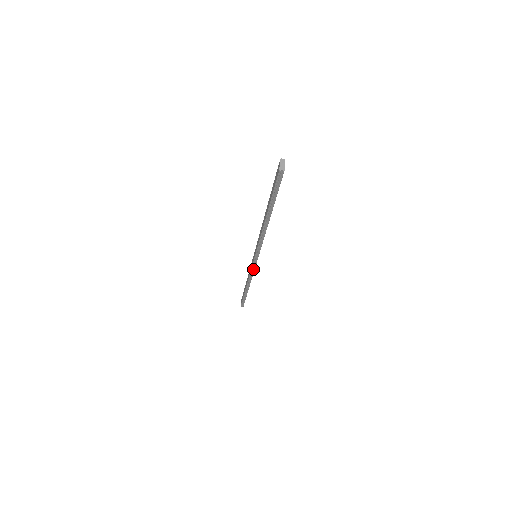
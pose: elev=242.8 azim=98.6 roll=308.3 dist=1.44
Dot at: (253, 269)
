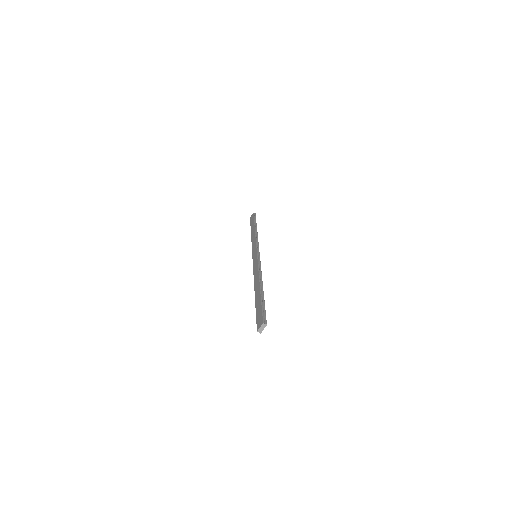
Dot at: occluded
